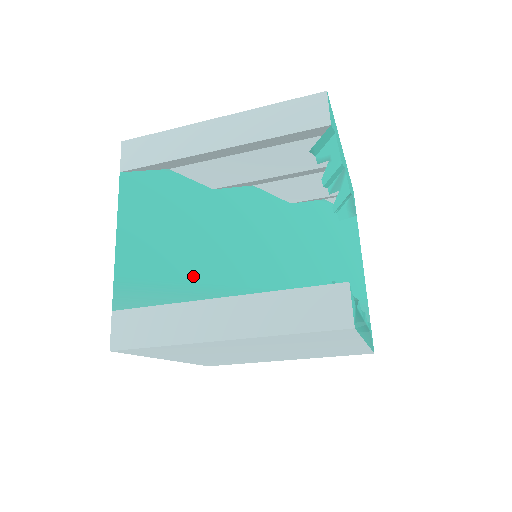
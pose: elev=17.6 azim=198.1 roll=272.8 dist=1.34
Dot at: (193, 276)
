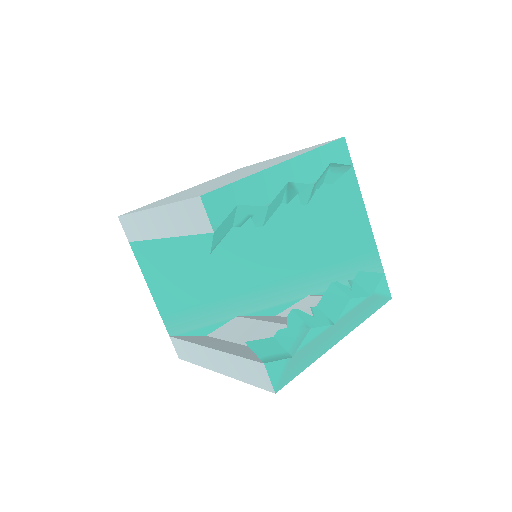
Dot at: (210, 295)
